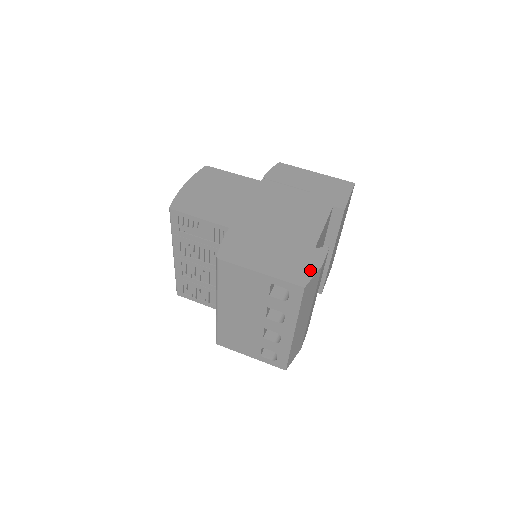
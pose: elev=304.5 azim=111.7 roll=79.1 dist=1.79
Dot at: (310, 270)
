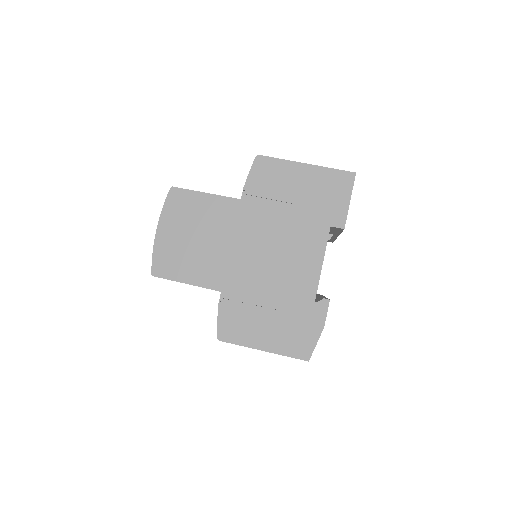
Dot at: (312, 337)
